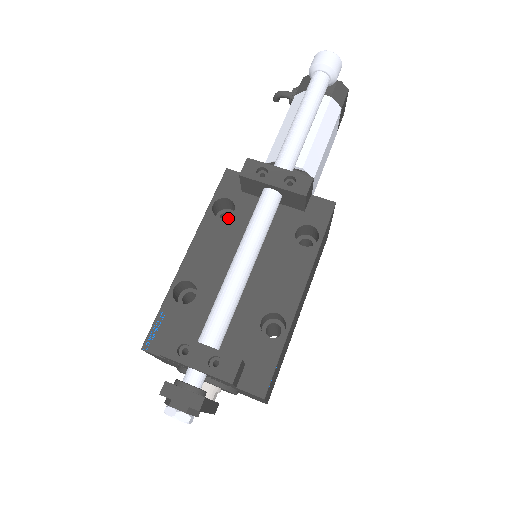
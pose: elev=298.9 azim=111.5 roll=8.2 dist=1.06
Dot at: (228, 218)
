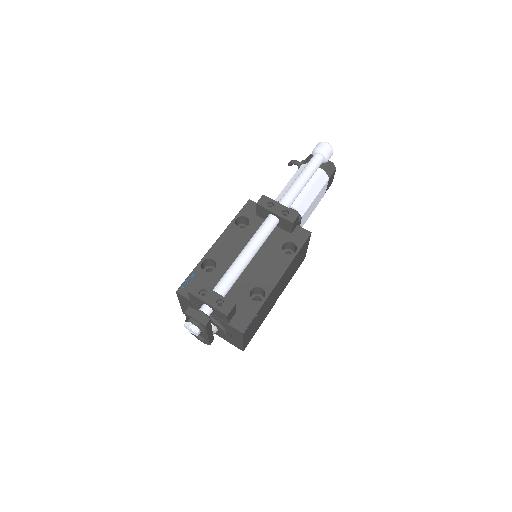
Dot at: (244, 228)
